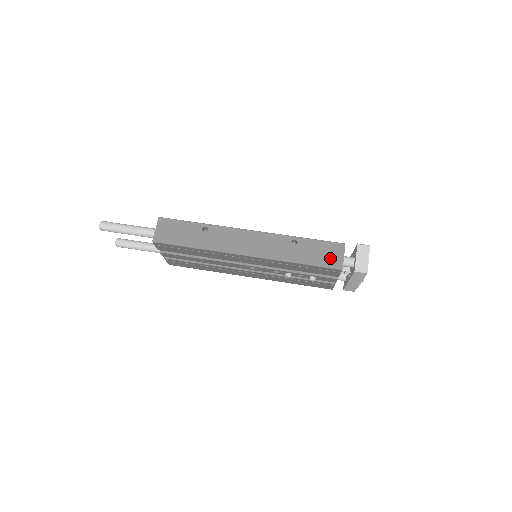
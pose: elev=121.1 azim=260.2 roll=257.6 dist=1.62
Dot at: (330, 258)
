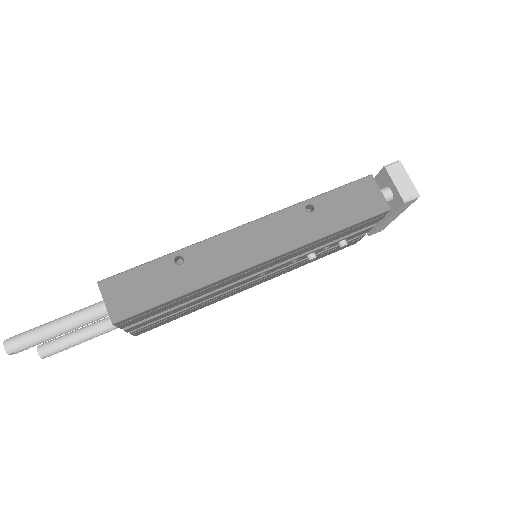
Dot at: (367, 203)
